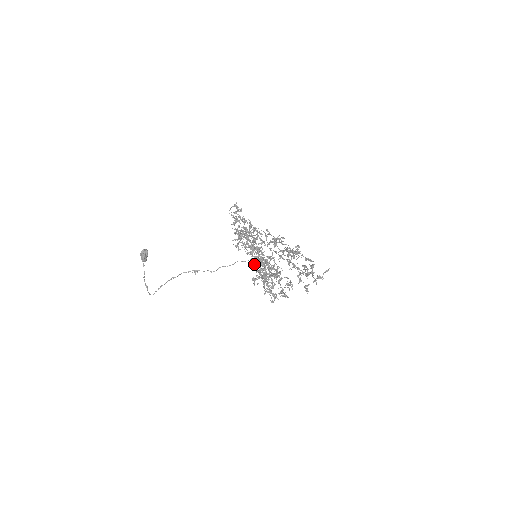
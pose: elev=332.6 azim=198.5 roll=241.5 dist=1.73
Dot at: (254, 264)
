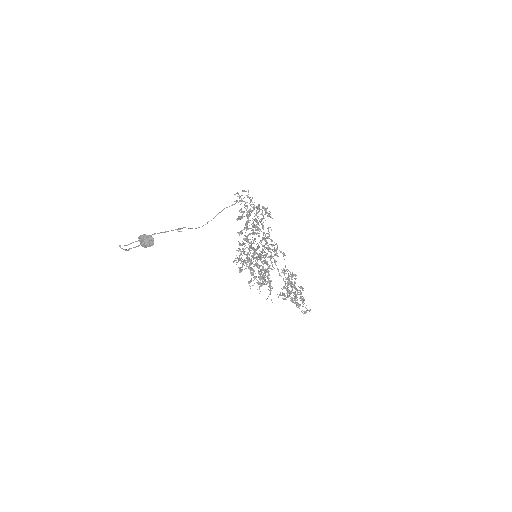
Dot at: occluded
